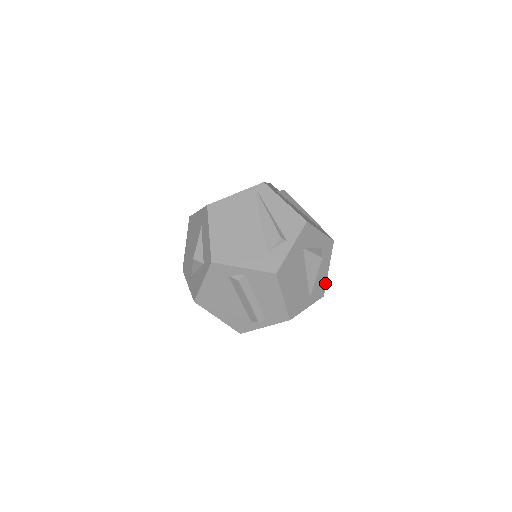
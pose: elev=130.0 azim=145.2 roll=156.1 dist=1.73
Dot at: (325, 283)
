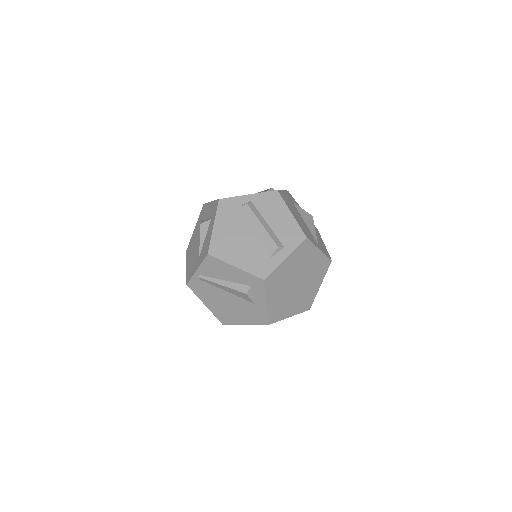
Dot at: (327, 252)
